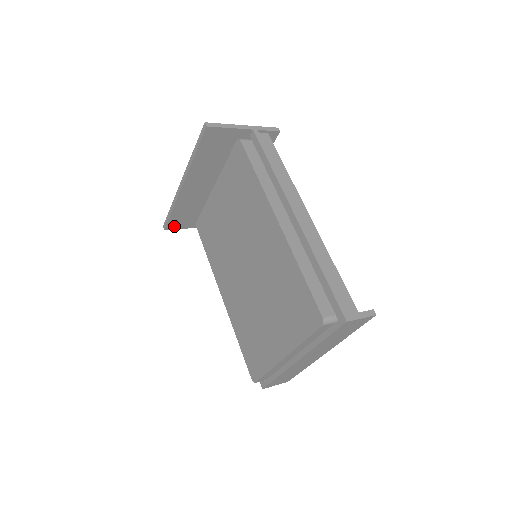
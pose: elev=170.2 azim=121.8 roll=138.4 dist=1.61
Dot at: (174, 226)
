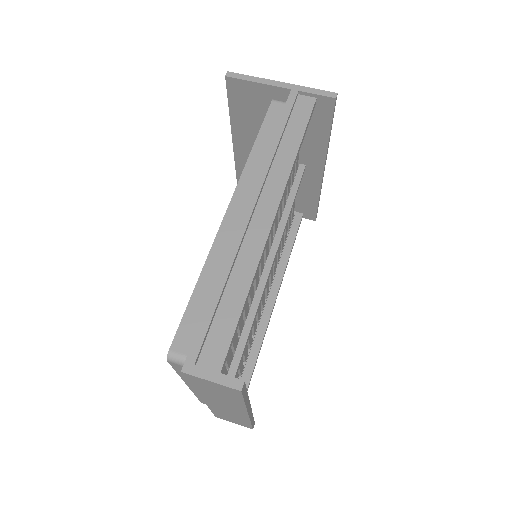
Dot at: occluded
